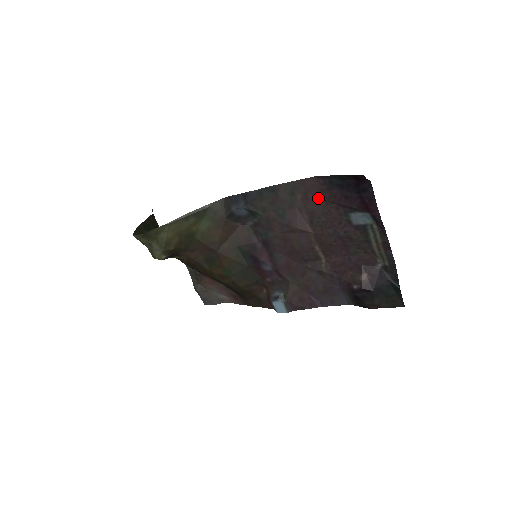
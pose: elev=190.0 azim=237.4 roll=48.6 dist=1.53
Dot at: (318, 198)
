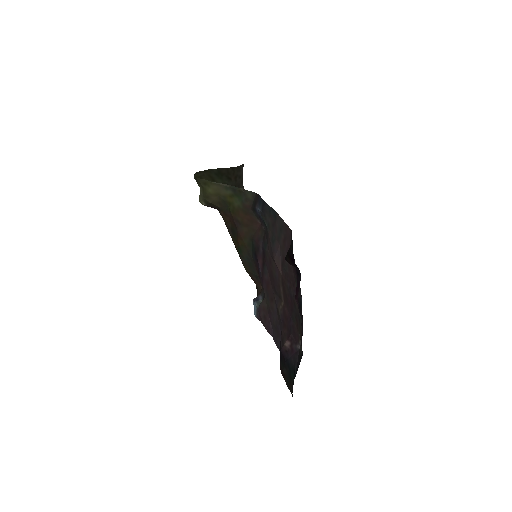
Dot at: occluded
